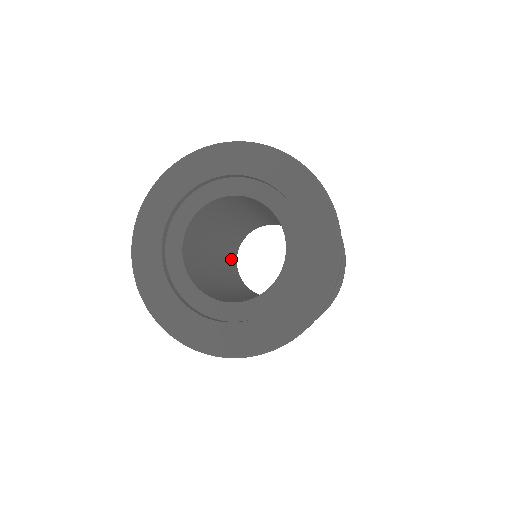
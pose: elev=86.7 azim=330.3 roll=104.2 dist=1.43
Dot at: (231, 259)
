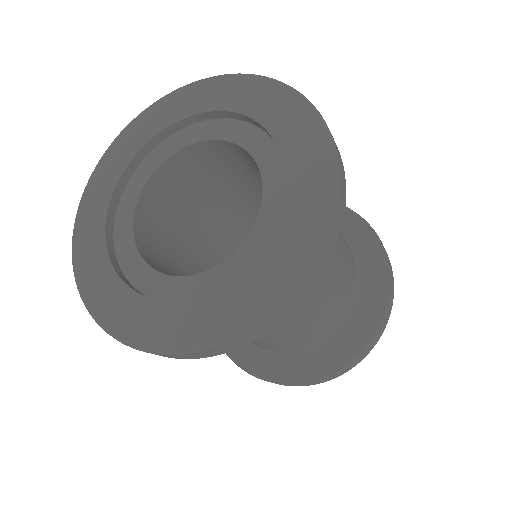
Dot at: occluded
